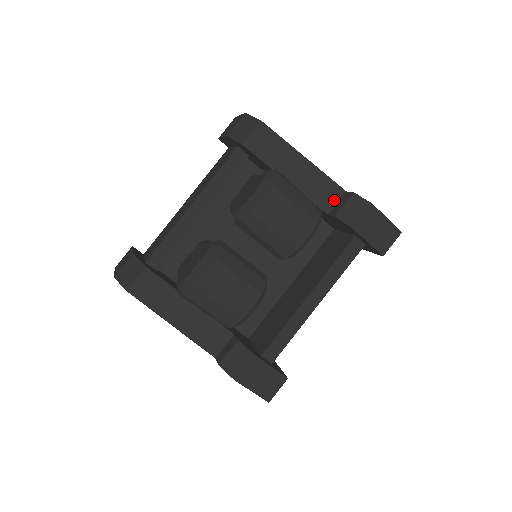
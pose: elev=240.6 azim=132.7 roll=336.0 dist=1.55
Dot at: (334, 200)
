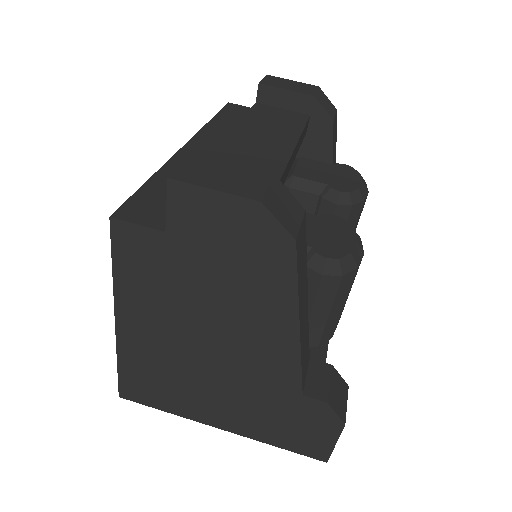
Dot at: occluded
